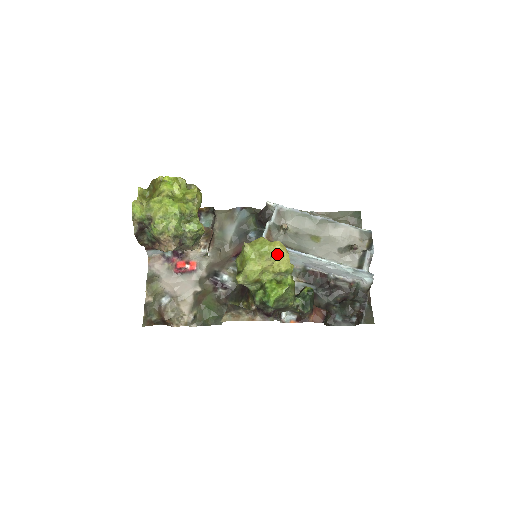
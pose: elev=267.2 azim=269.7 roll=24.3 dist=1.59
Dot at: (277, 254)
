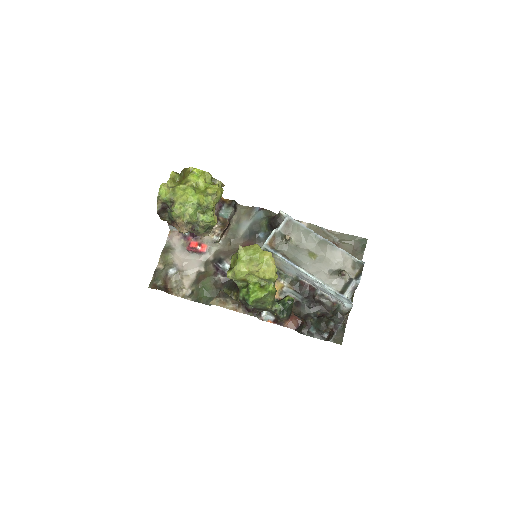
Dot at: (265, 263)
